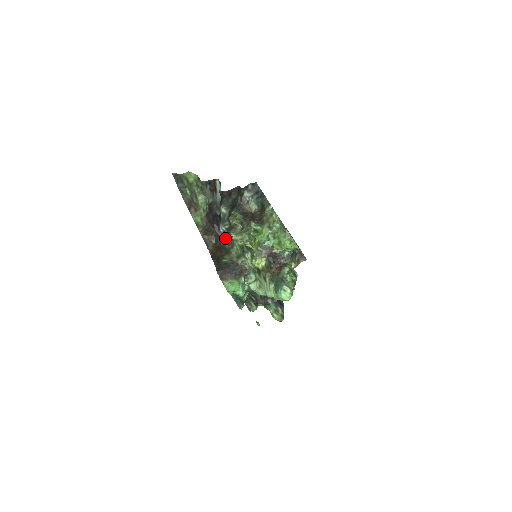
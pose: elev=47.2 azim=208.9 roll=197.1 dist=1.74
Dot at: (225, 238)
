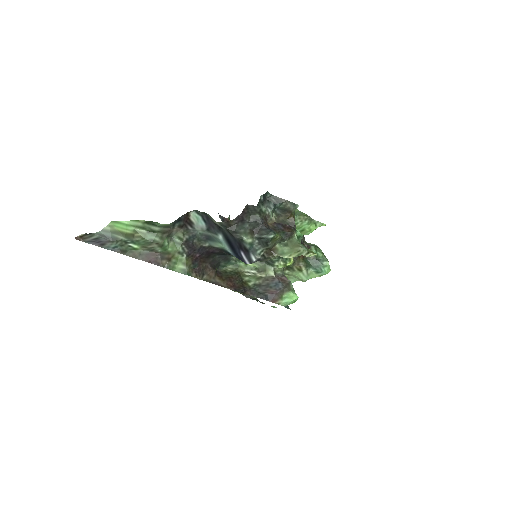
Dot at: (219, 263)
